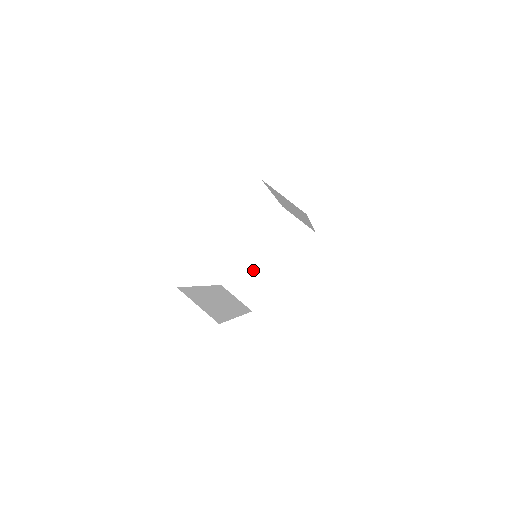
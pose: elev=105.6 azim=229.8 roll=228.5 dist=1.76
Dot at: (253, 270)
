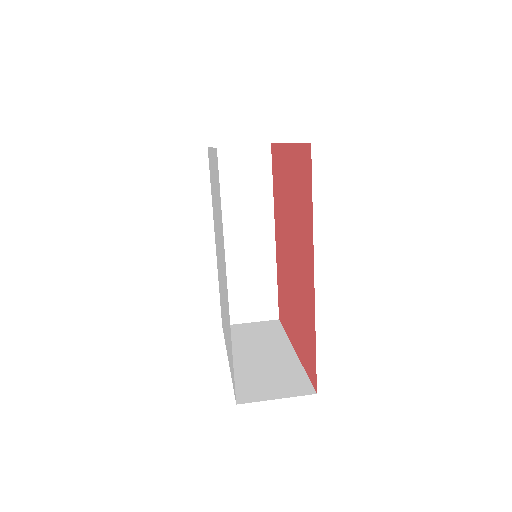
Dot at: (259, 369)
